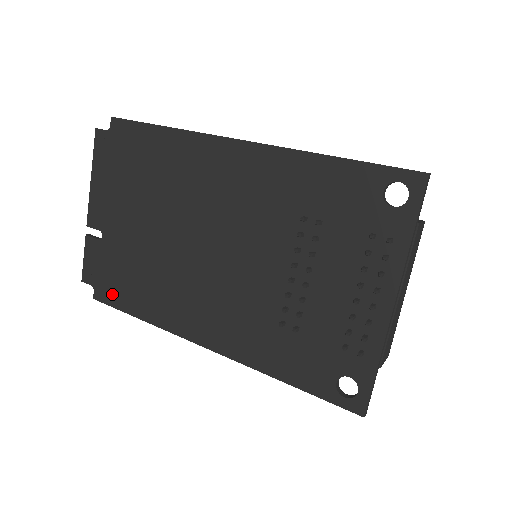
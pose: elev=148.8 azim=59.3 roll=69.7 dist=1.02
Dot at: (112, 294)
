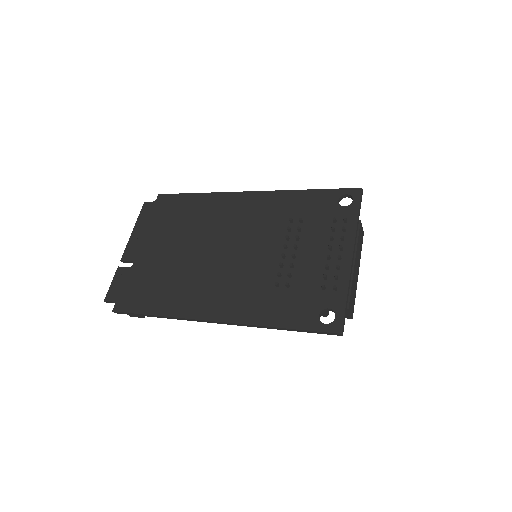
Dot at: (132, 303)
